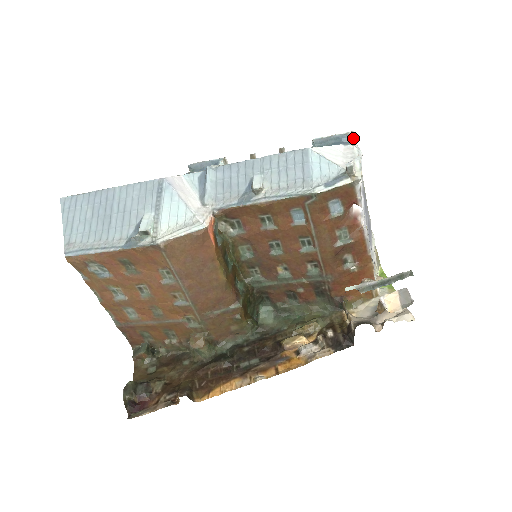
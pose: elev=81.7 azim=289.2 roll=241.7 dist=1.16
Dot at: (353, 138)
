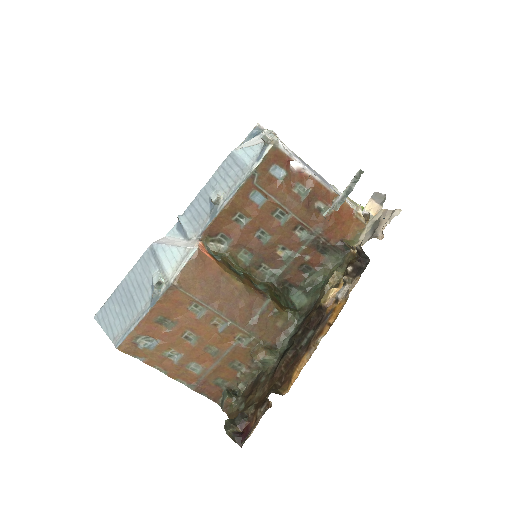
Dot at: (261, 127)
